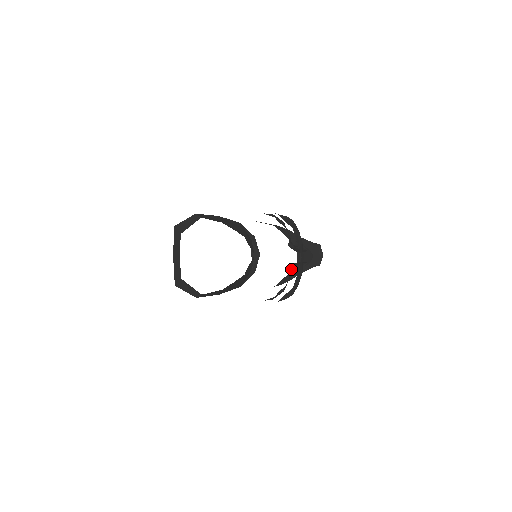
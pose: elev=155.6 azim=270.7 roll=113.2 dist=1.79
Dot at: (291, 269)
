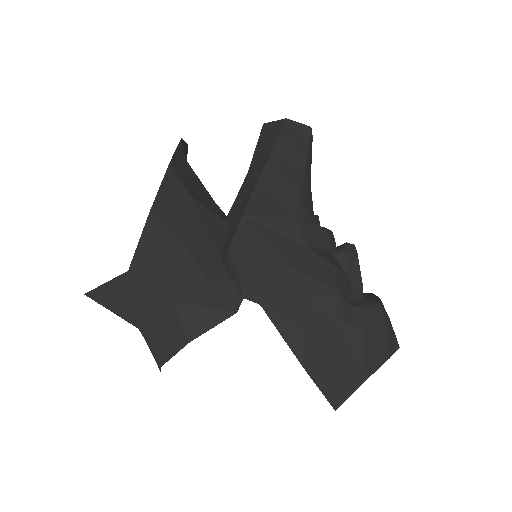
Dot at: occluded
